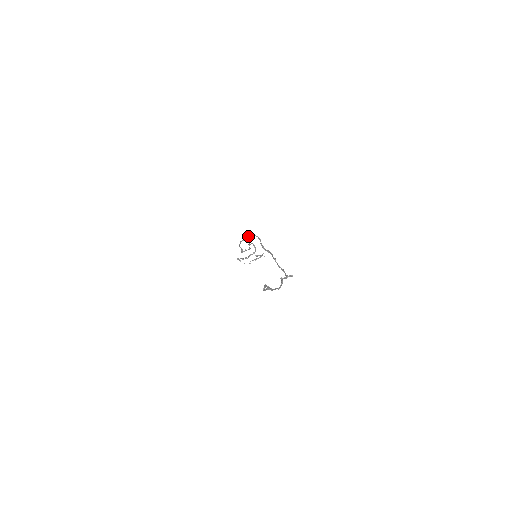
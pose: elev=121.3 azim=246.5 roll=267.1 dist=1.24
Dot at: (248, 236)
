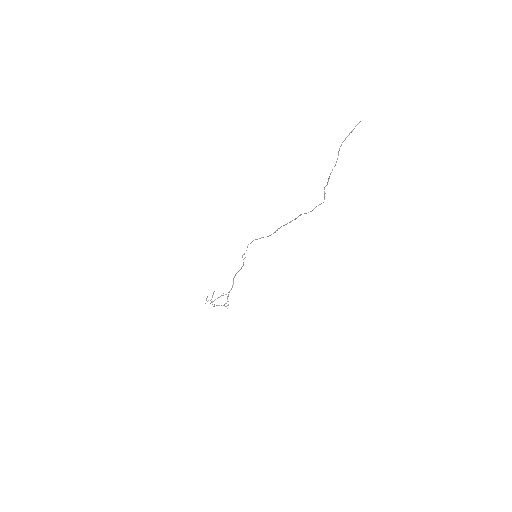
Dot at: (262, 237)
